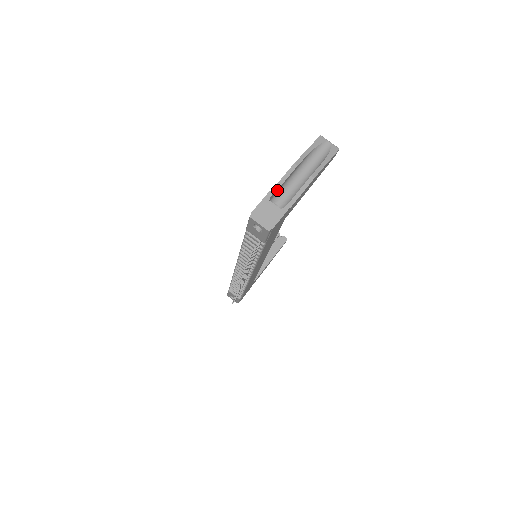
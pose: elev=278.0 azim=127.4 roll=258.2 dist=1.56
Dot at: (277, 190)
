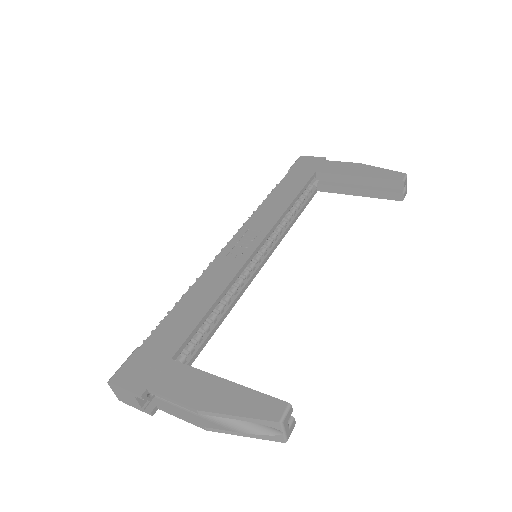
Dot at: (160, 394)
